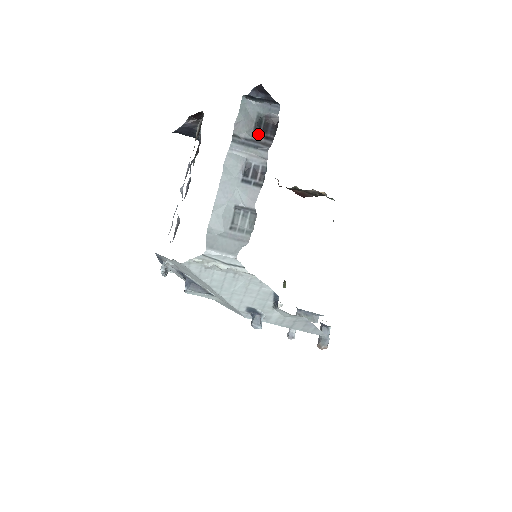
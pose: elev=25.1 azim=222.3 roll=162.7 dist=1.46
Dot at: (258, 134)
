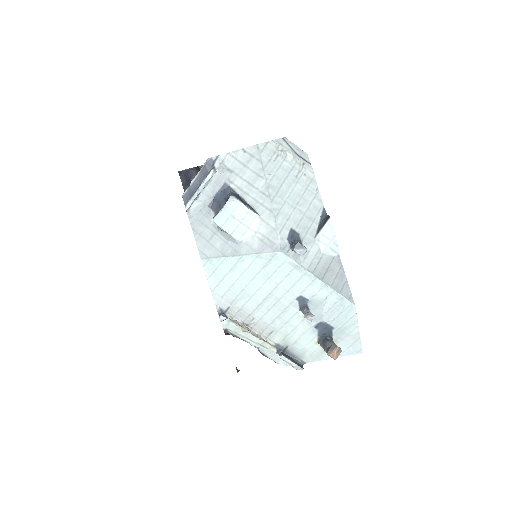
Dot at: occluded
